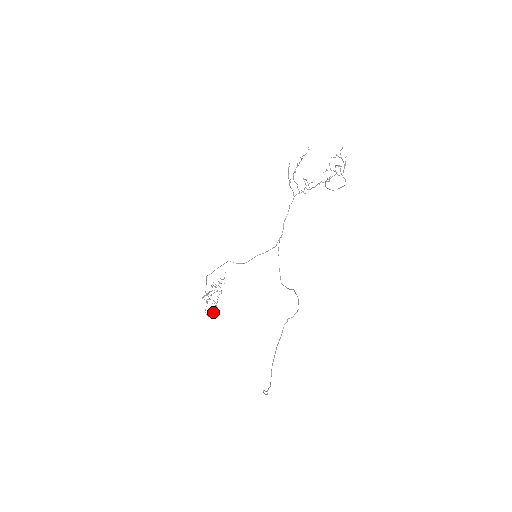
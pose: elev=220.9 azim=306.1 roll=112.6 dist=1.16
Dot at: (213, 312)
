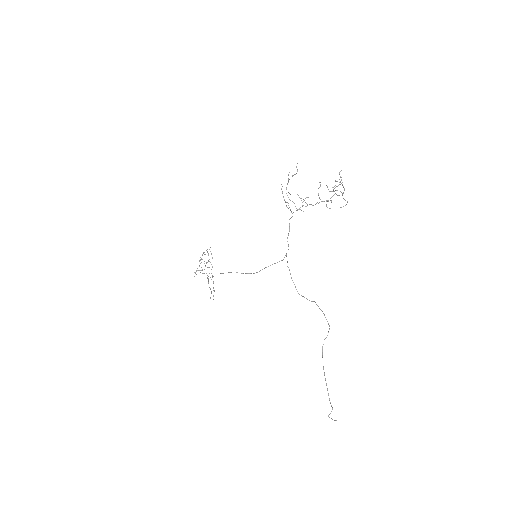
Dot at: (214, 291)
